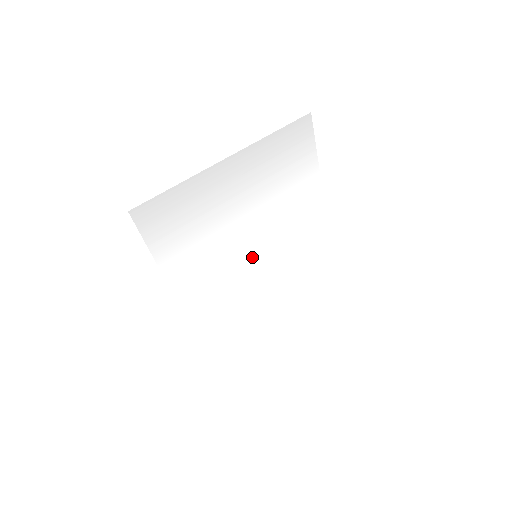
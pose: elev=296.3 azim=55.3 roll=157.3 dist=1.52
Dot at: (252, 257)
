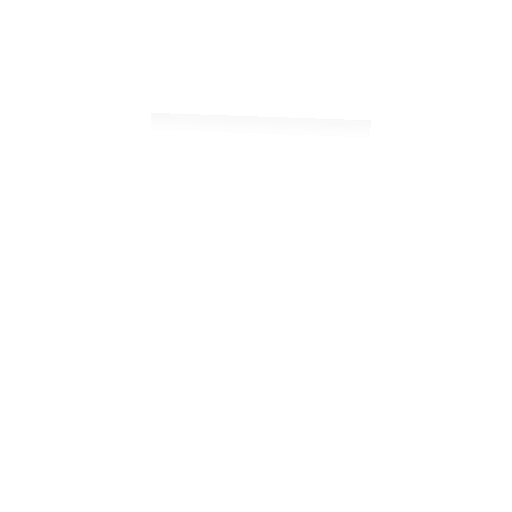
Dot at: (251, 254)
